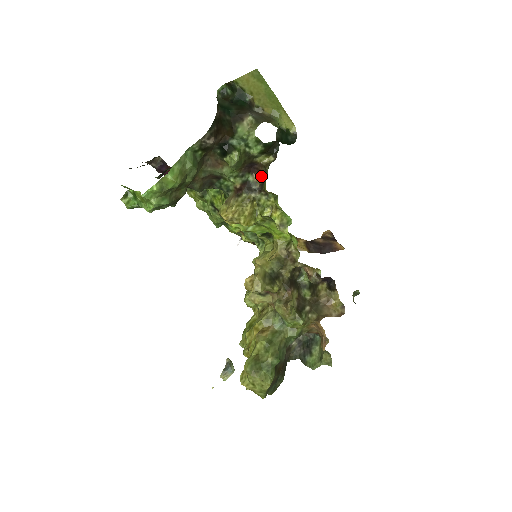
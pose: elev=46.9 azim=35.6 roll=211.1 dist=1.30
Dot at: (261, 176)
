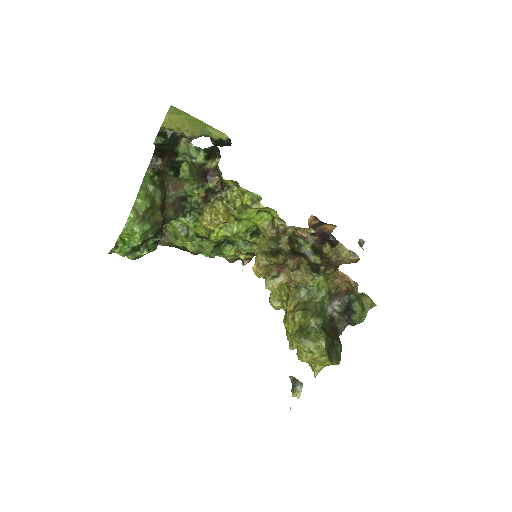
Dot at: (218, 179)
